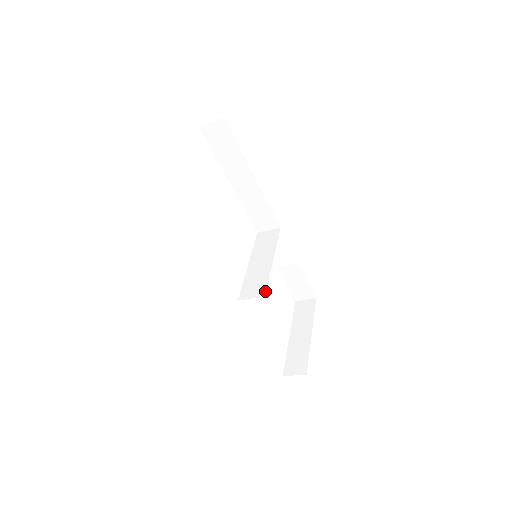
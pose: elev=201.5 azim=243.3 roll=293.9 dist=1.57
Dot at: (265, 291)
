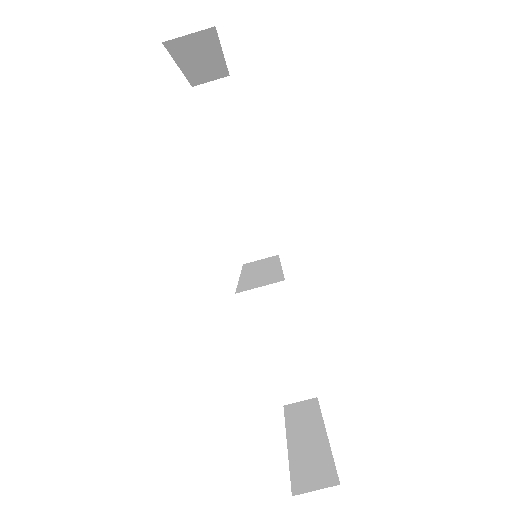
Dot at: (283, 277)
